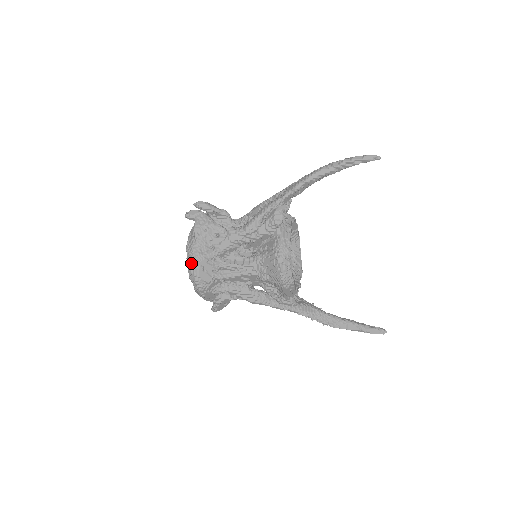
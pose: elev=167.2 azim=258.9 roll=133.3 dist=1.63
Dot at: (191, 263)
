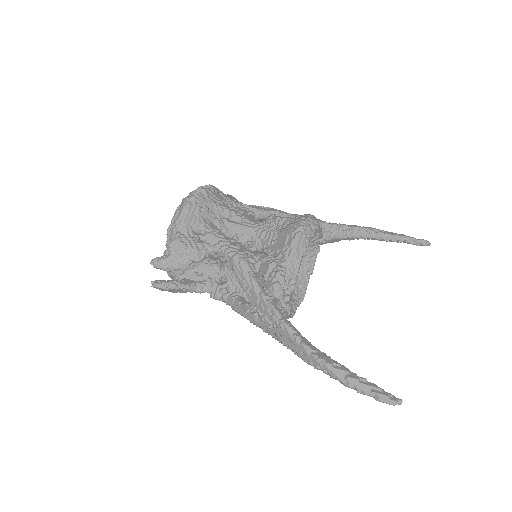
Dot at: occluded
